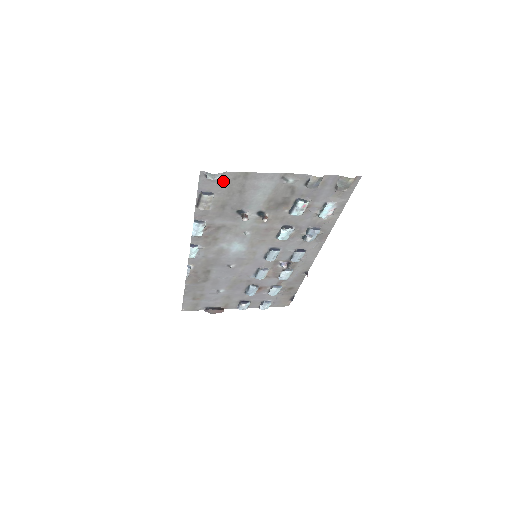
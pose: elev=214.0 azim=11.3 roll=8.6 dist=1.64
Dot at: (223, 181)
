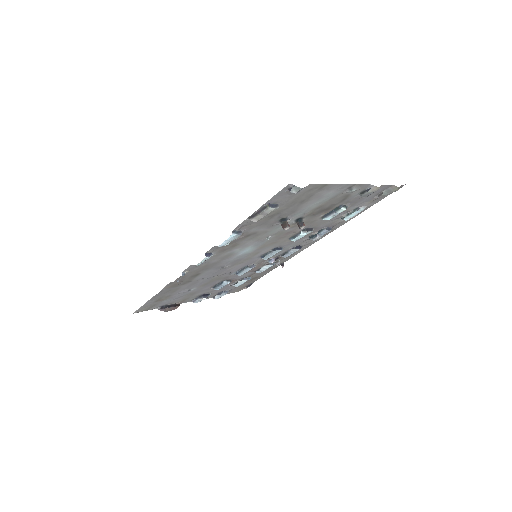
Dot at: (298, 192)
